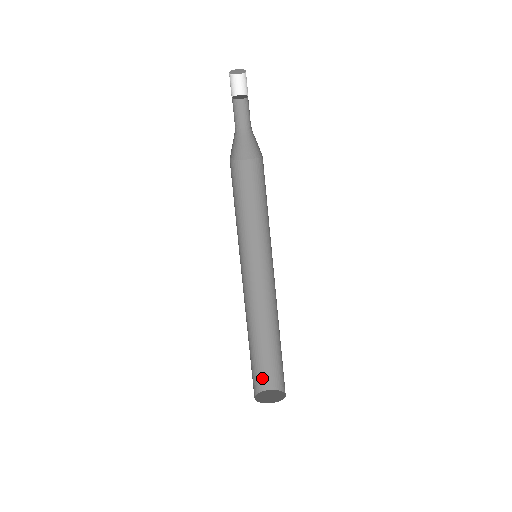
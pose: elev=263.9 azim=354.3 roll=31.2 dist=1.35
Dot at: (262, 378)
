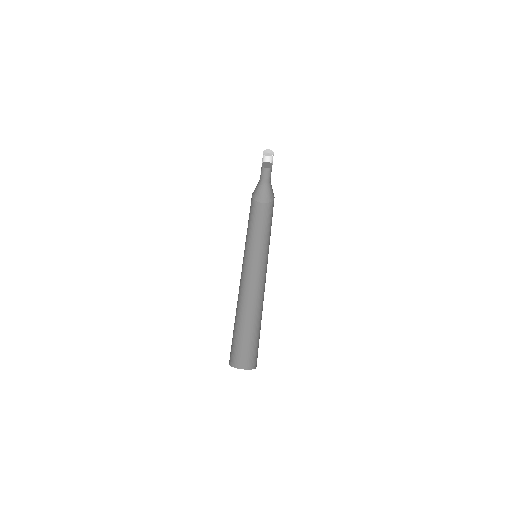
Dot at: (234, 355)
